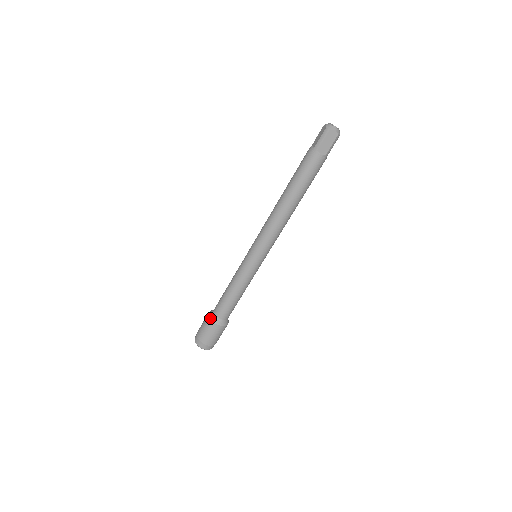
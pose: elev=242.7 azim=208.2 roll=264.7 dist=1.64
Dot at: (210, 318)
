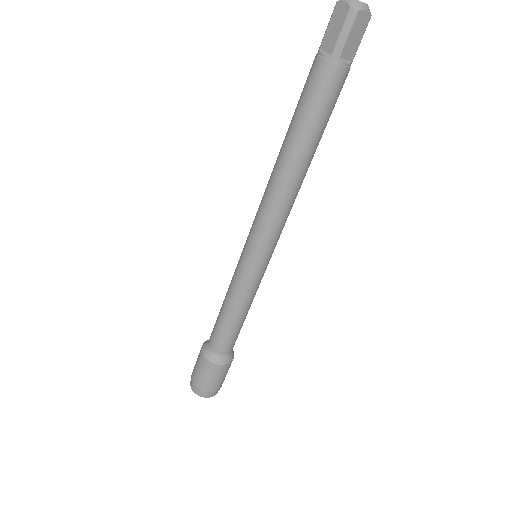
Dot at: (210, 361)
